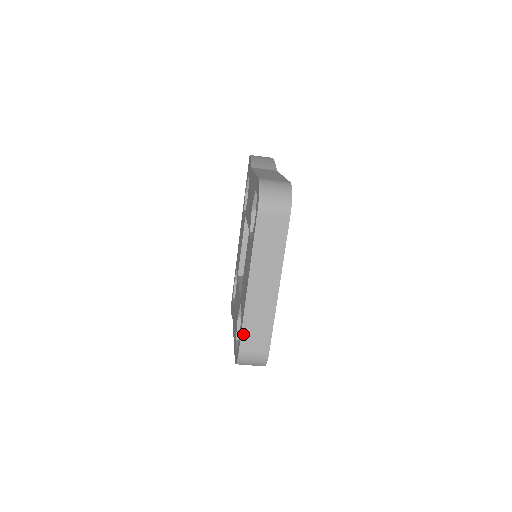
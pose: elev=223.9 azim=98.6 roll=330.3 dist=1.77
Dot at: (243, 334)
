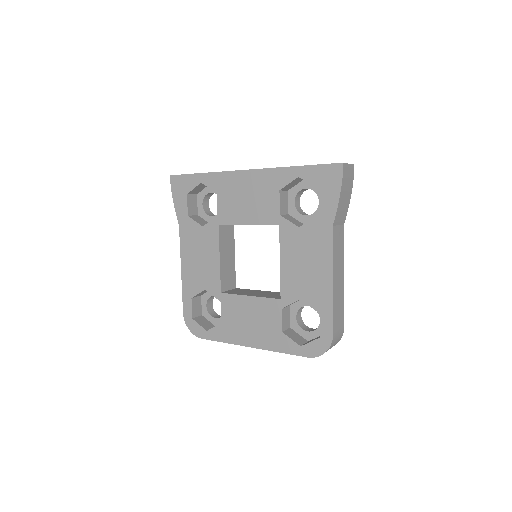
Dot at: (215, 340)
